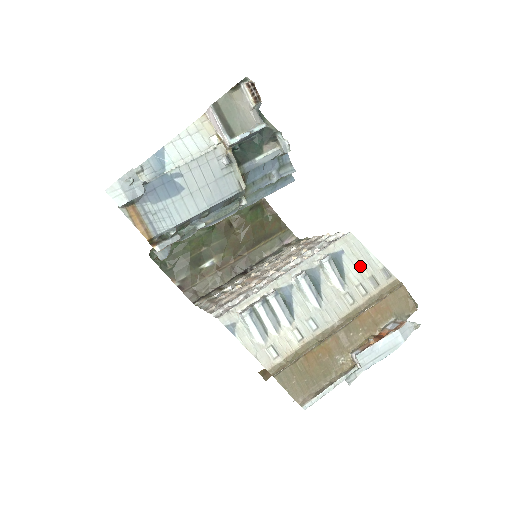
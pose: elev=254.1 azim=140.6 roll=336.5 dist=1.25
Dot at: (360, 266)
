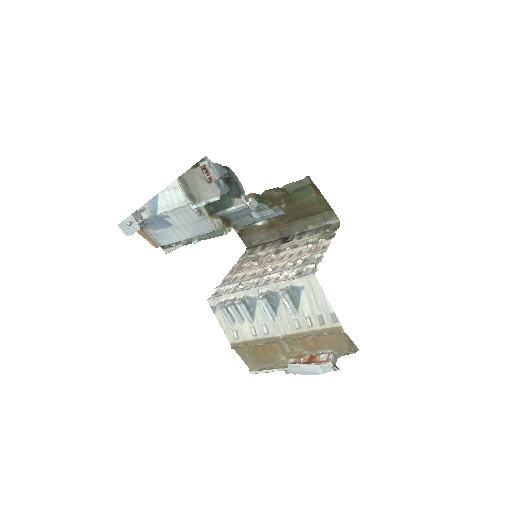
Dot at: (314, 304)
